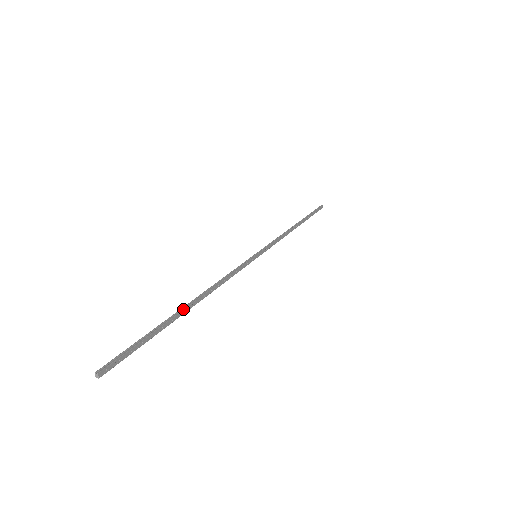
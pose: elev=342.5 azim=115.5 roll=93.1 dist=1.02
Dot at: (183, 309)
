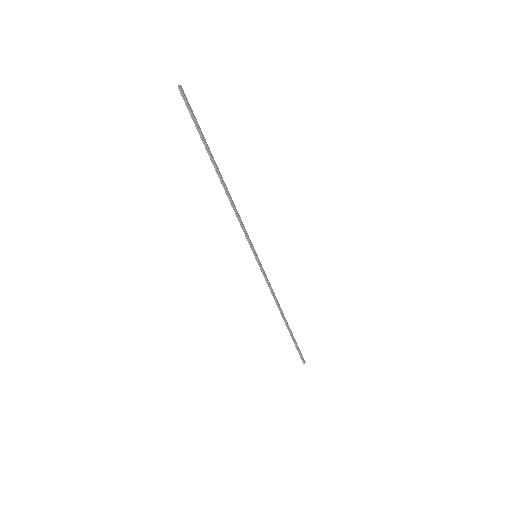
Dot at: (216, 164)
